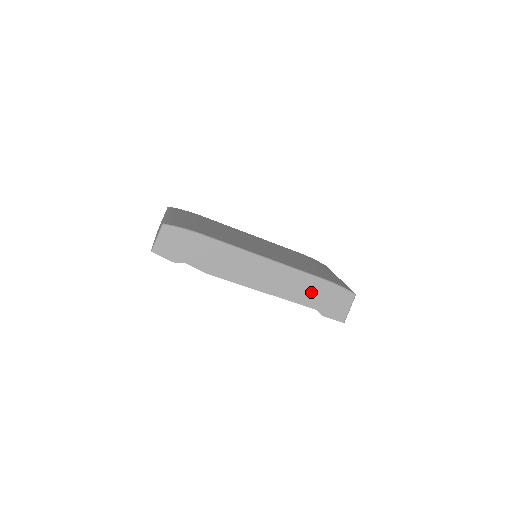
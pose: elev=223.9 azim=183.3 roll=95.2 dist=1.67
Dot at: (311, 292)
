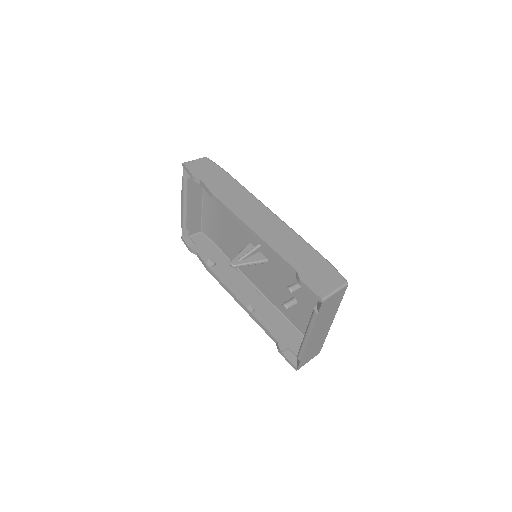
Dot at: (299, 254)
